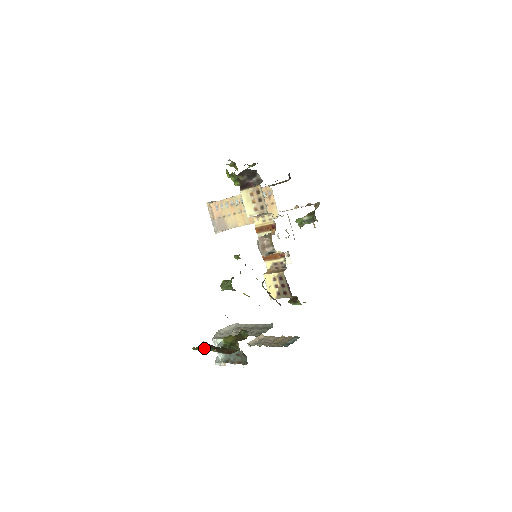
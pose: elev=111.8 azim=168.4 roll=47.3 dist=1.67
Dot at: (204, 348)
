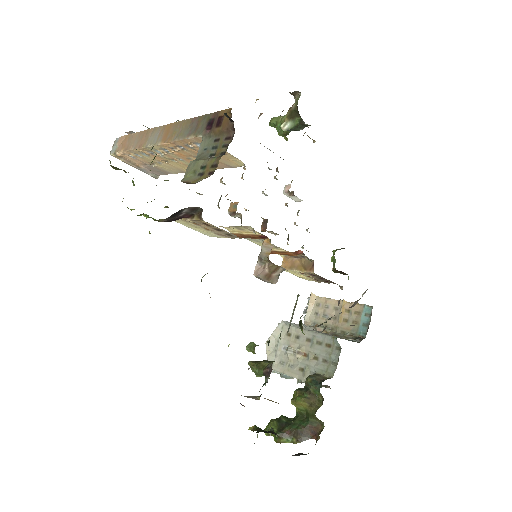
Dot at: (282, 441)
